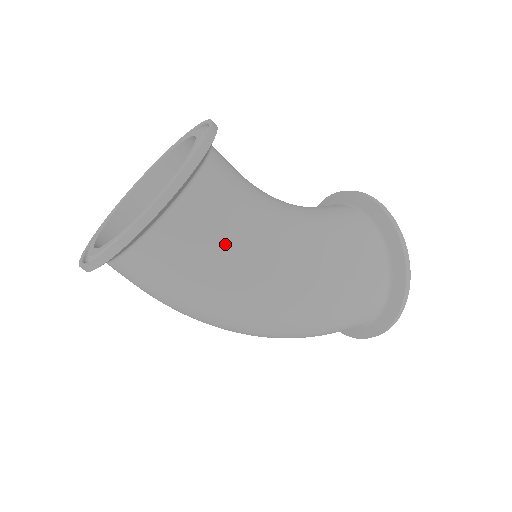
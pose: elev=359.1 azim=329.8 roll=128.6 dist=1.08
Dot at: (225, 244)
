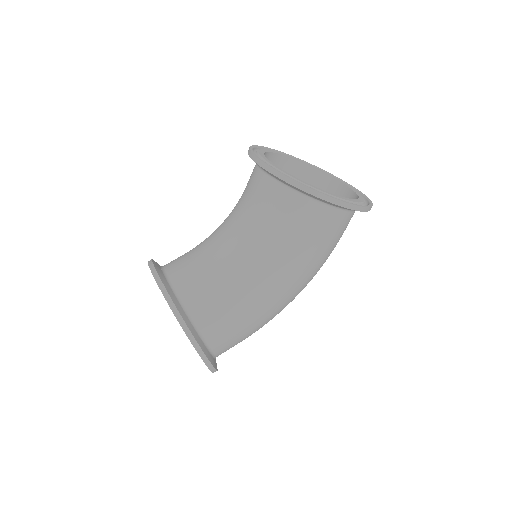
Dot at: (247, 328)
